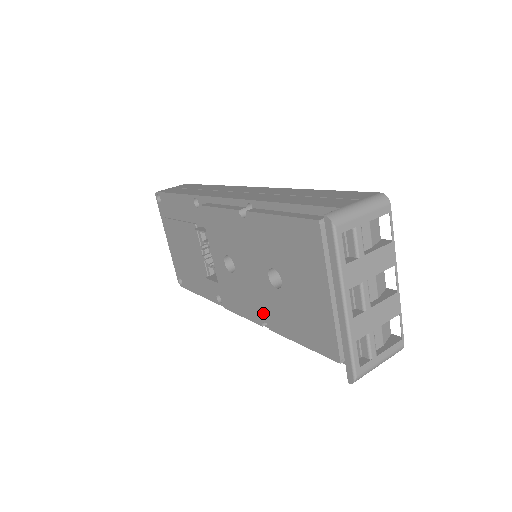
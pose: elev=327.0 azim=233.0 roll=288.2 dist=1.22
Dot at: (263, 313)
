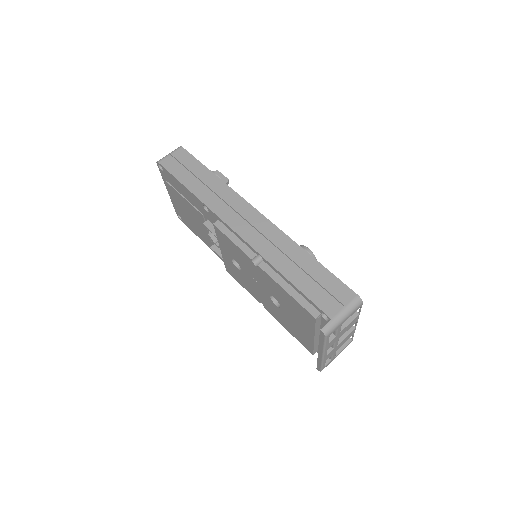
Dot at: (261, 301)
